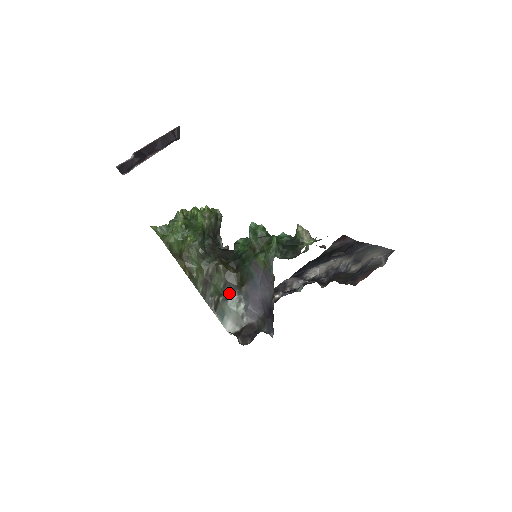
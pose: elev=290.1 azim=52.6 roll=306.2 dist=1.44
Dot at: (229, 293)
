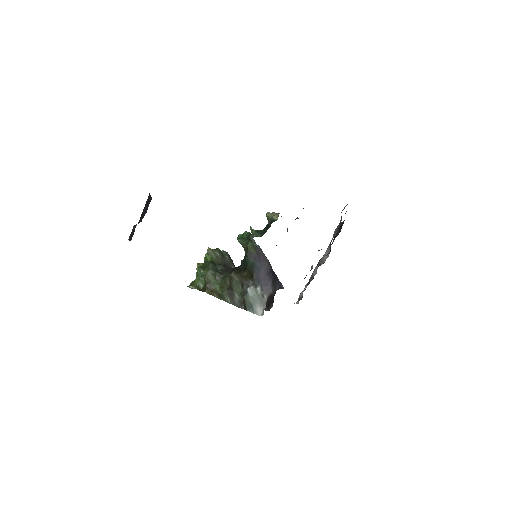
Dot at: (247, 288)
